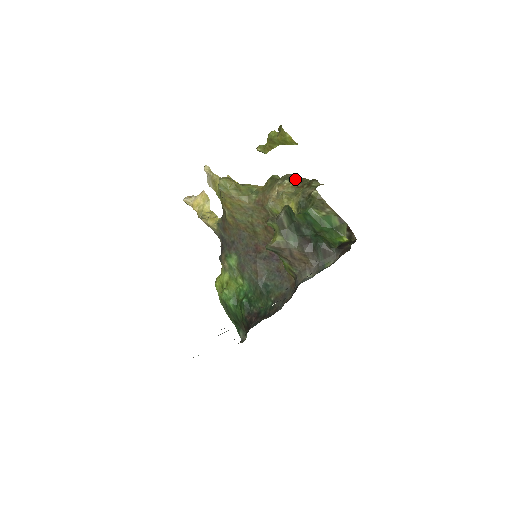
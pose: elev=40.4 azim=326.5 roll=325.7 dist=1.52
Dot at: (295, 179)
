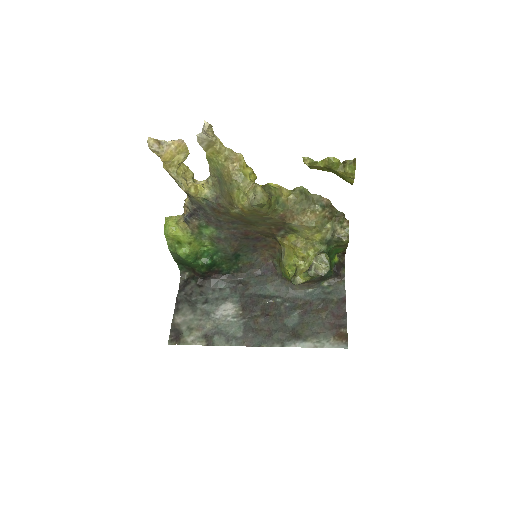
Dot at: (328, 208)
